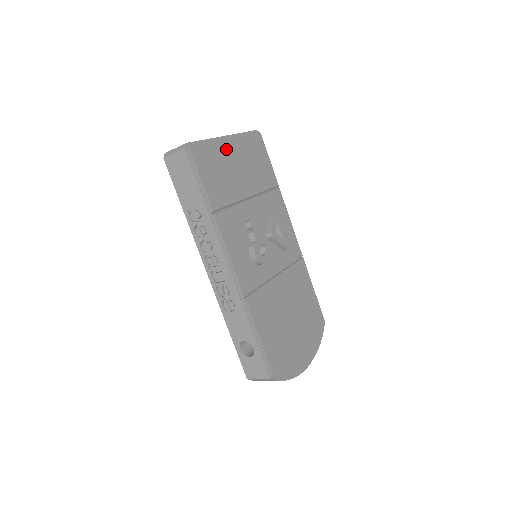
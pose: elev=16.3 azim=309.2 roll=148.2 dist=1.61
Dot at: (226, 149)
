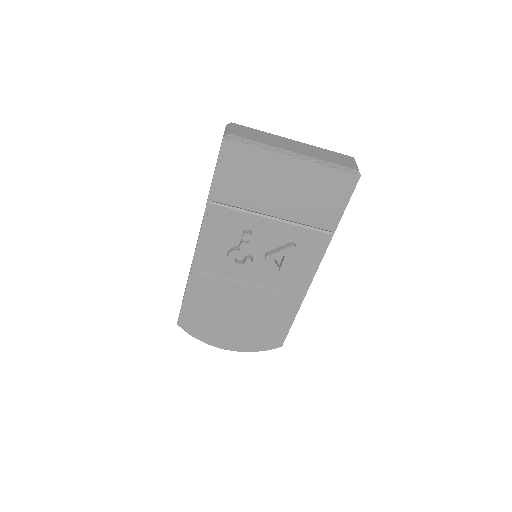
Dot at: (280, 165)
